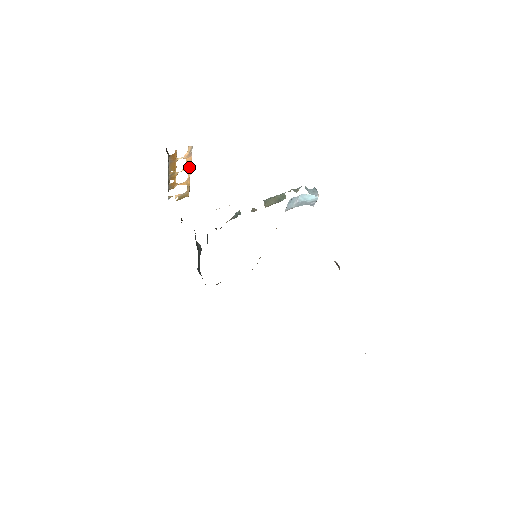
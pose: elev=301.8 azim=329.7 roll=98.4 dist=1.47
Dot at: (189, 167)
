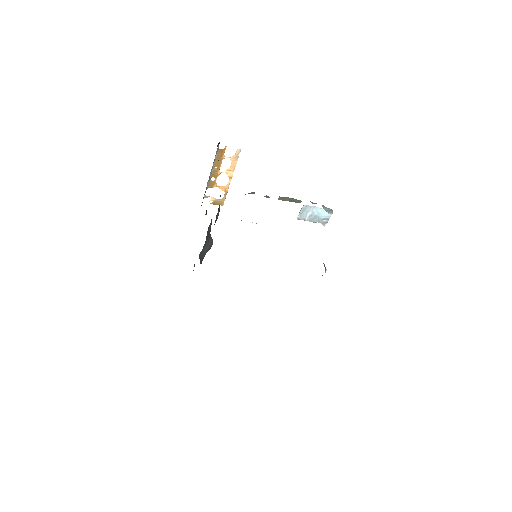
Dot at: (232, 172)
